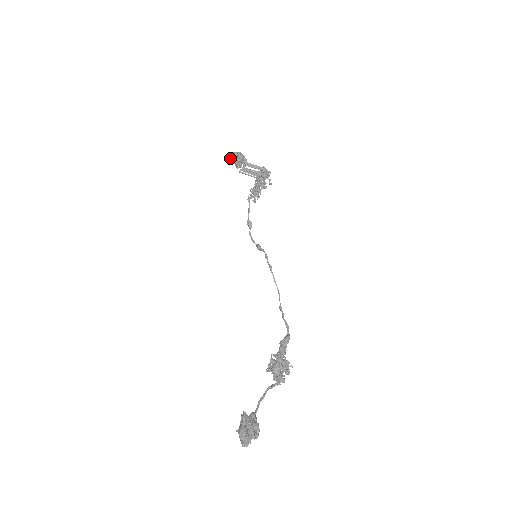
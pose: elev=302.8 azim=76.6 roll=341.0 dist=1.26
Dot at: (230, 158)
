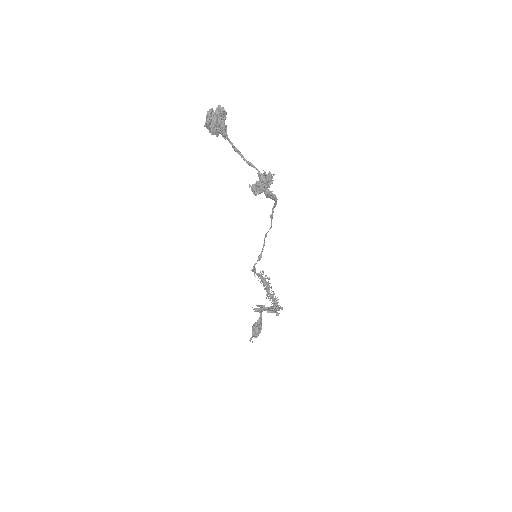
Dot at: (250, 338)
